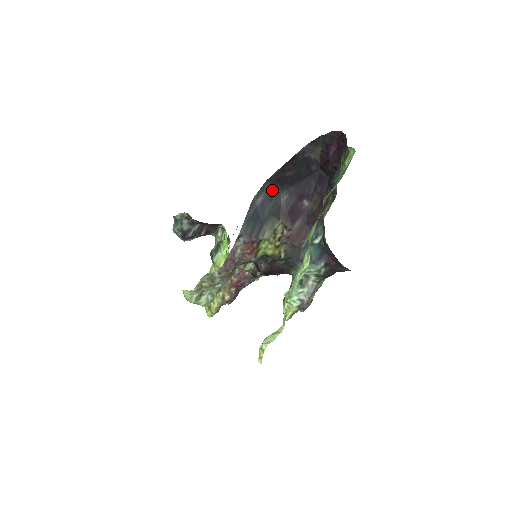
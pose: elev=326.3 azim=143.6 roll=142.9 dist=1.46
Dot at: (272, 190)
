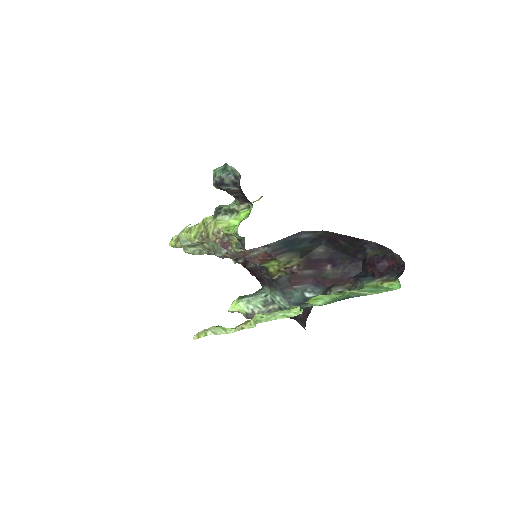
Dot at: (319, 238)
